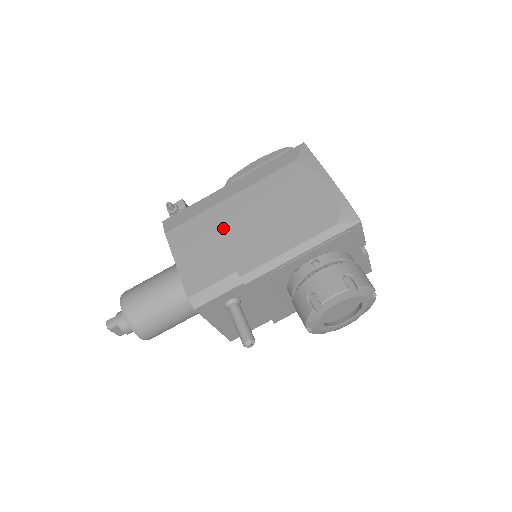
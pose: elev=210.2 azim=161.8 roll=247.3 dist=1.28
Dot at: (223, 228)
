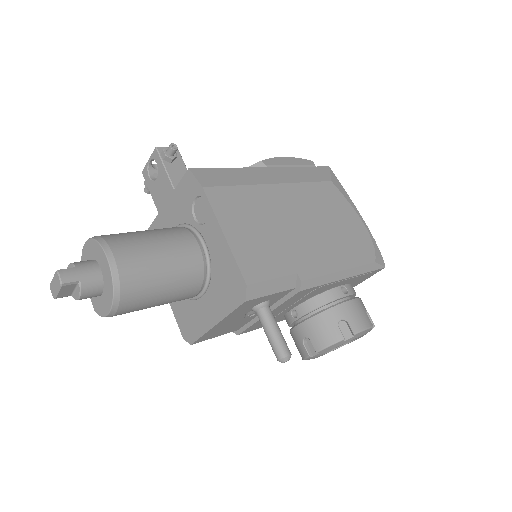
Dot at: (274, 216)
